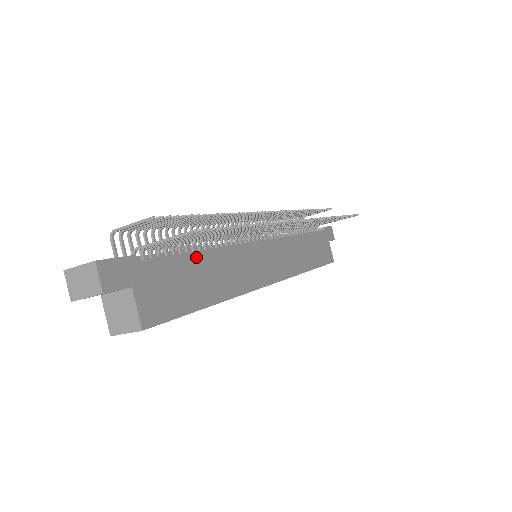
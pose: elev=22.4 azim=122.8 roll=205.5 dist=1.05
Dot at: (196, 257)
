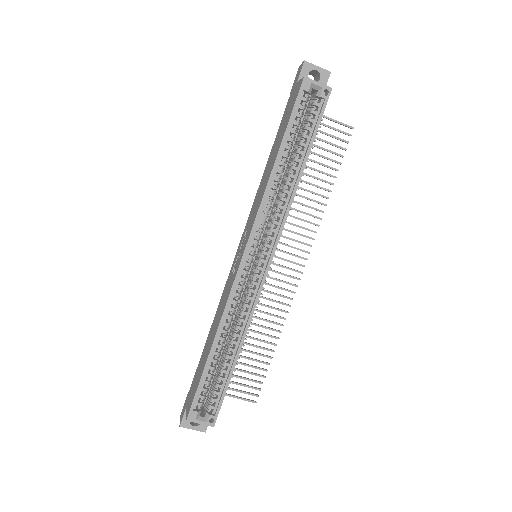
Dot at: occluded
